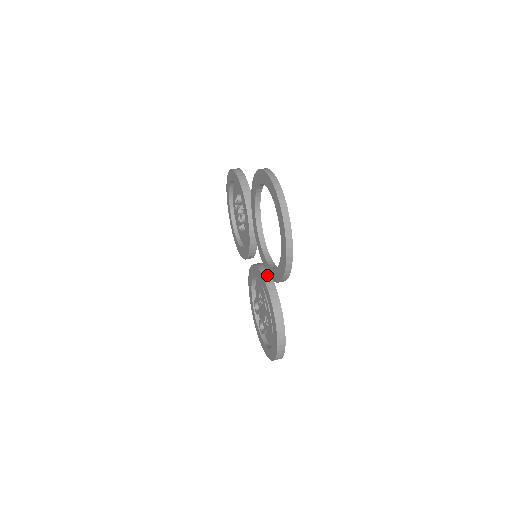
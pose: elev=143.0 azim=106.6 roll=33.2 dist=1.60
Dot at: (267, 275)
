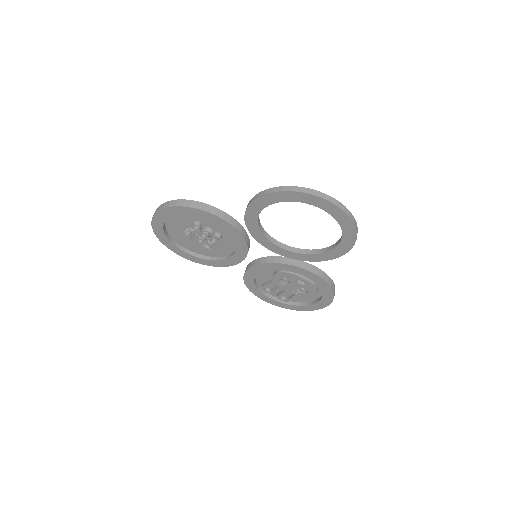
Dot at: (293, 262)
